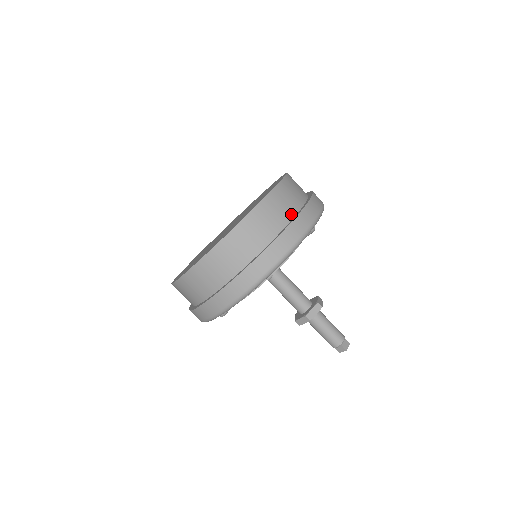
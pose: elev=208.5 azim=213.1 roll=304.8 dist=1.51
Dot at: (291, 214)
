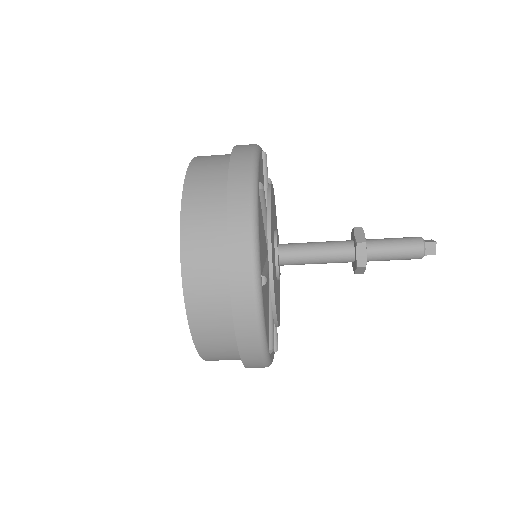
Dot at: occluded
